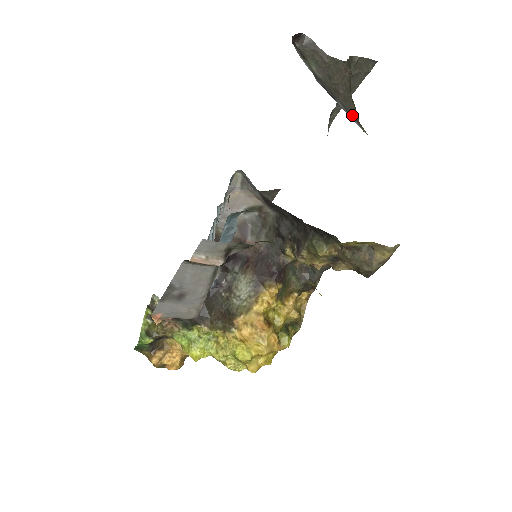
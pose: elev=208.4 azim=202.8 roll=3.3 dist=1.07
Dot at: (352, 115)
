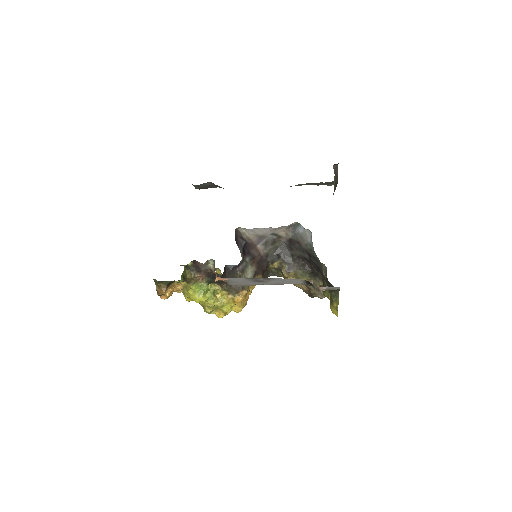
Dot at: occluded
